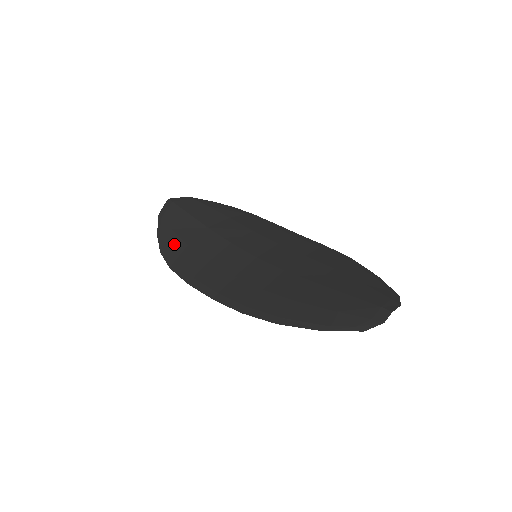
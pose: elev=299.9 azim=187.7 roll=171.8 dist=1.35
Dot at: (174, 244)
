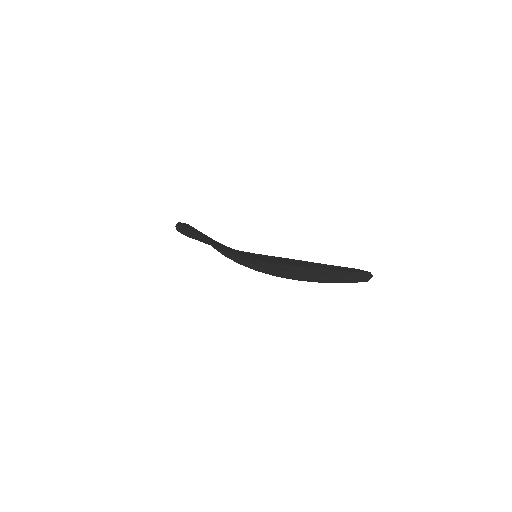
Dot at: (190, 232)
